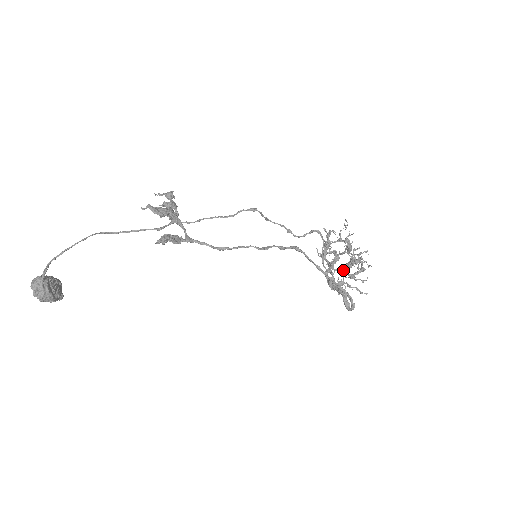
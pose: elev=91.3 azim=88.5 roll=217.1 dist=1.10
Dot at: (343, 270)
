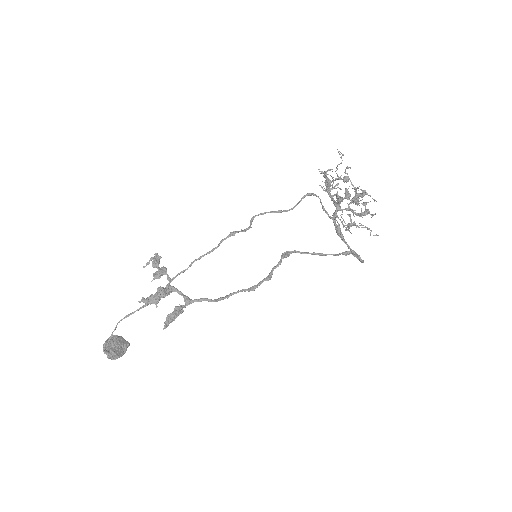
Dot at: (350, 209)
